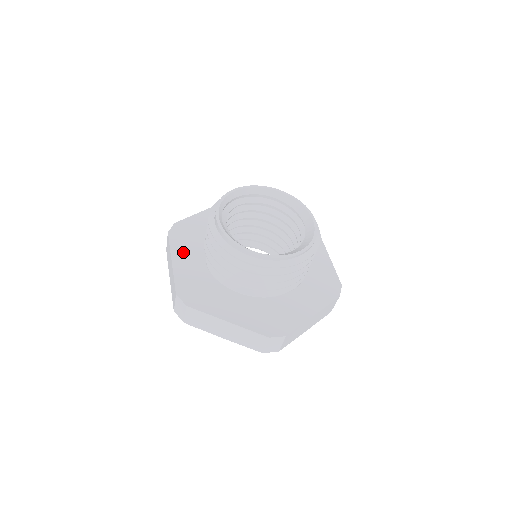
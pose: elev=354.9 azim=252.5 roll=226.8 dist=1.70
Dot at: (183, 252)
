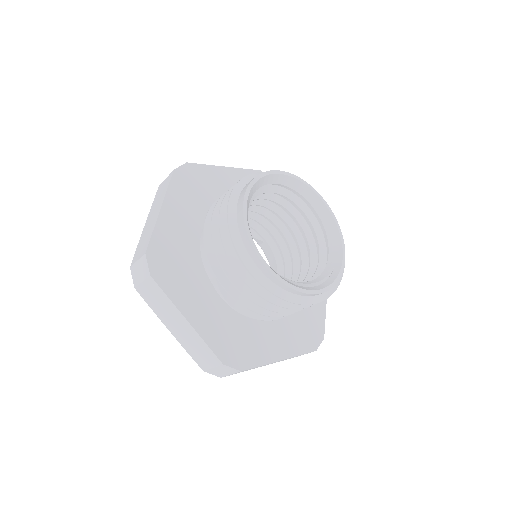
Dot at: (188, 297)
